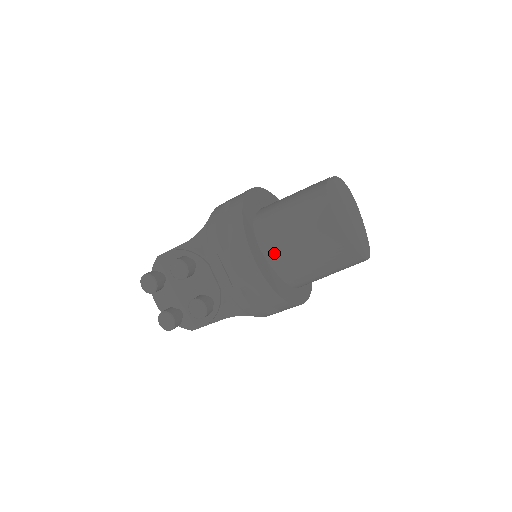
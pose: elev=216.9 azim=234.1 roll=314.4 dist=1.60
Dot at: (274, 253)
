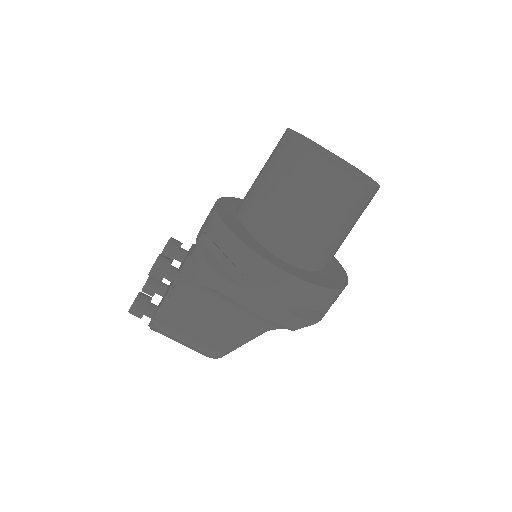
Dot at: (244, 204)
